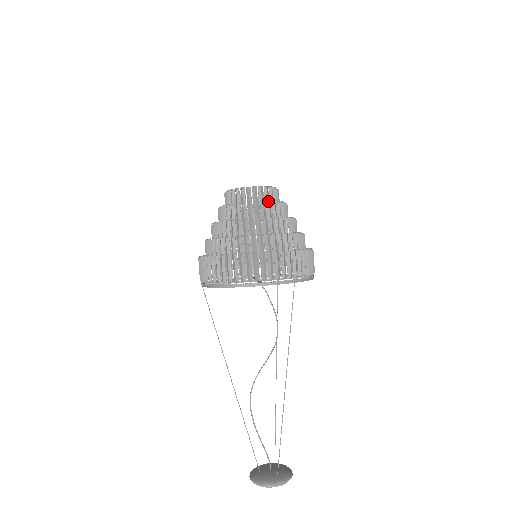
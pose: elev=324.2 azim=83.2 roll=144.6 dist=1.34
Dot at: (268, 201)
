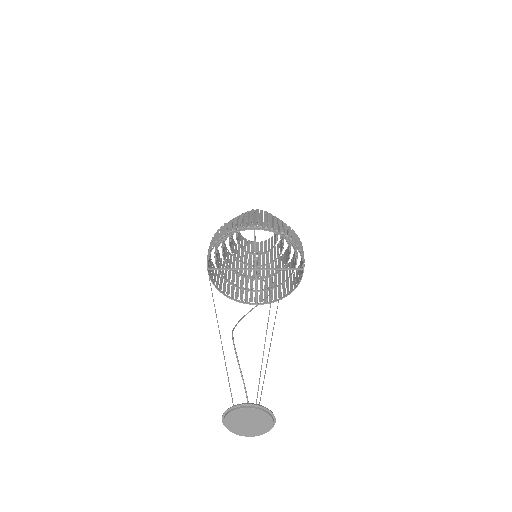
Dot at: occluded
